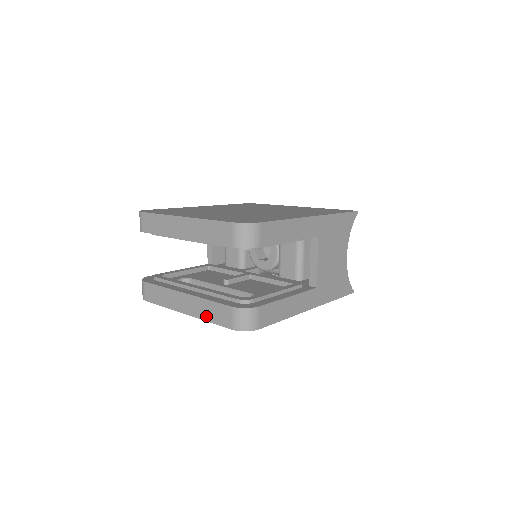
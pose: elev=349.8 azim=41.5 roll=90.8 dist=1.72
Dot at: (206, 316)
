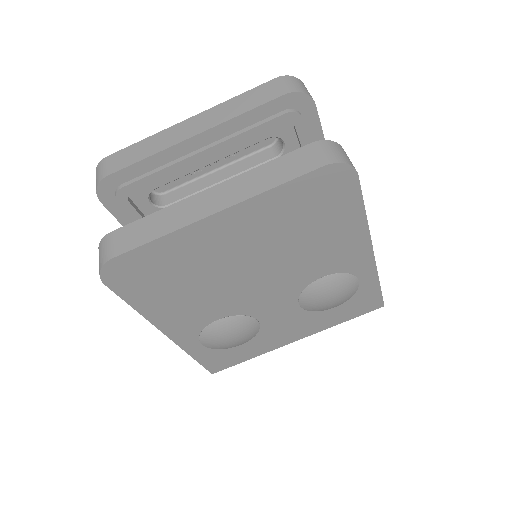
Dot at: (266, 184)
